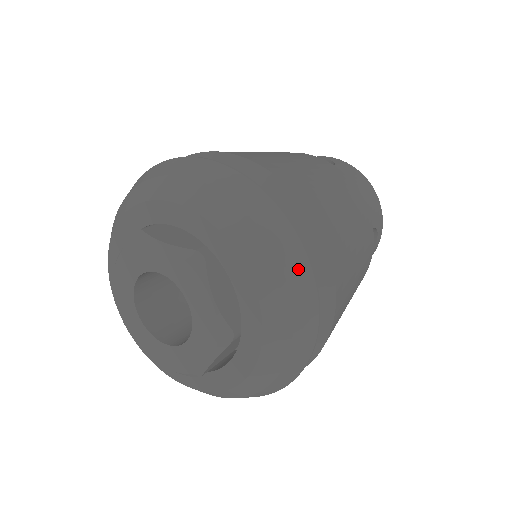
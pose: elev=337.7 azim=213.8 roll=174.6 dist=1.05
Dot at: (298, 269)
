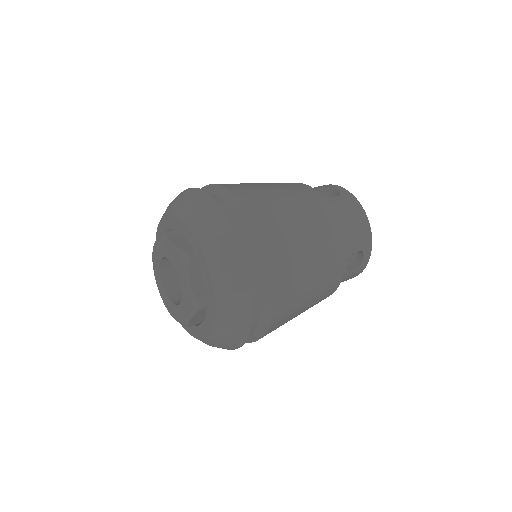
Dot at: (240, 275)
